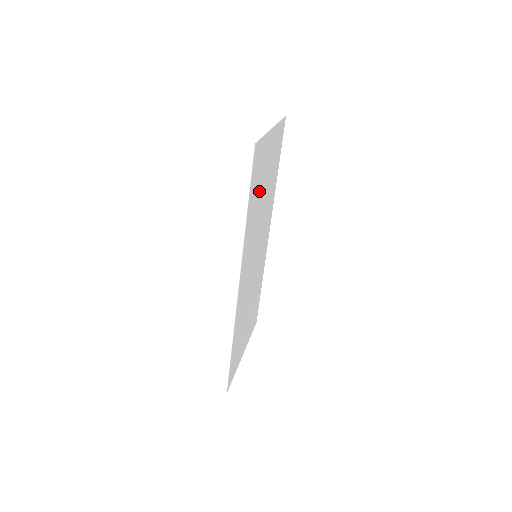
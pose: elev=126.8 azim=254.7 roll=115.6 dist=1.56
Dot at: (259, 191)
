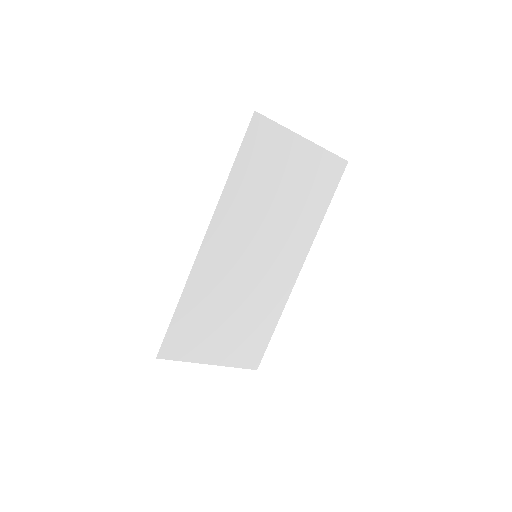
Dot at: (266, 177)
